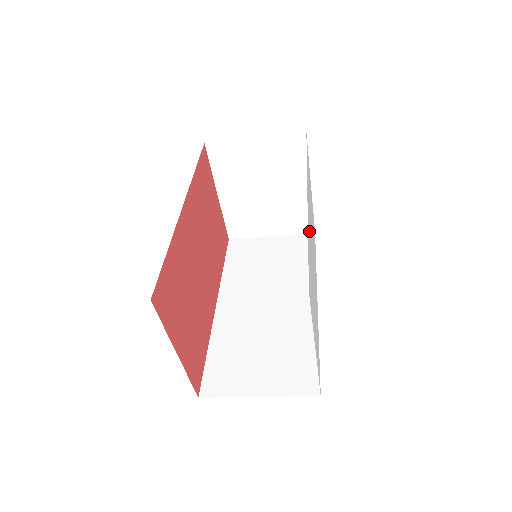
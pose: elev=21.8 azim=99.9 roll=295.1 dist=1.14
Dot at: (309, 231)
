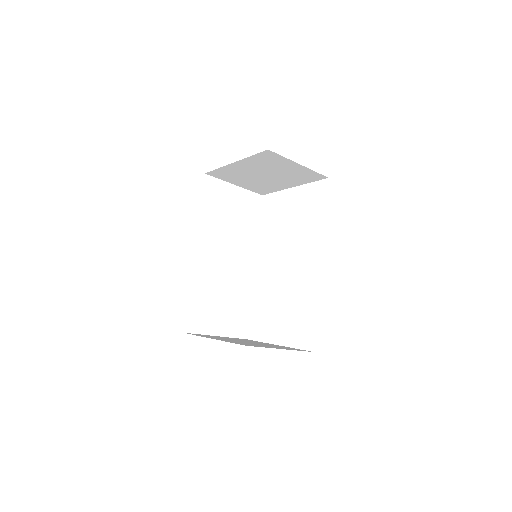
Dot at: occluded
